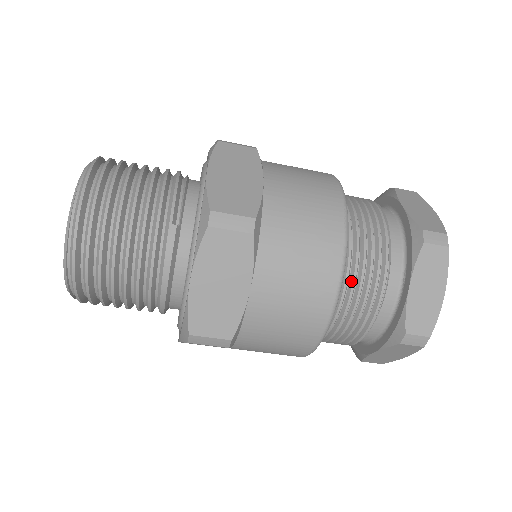
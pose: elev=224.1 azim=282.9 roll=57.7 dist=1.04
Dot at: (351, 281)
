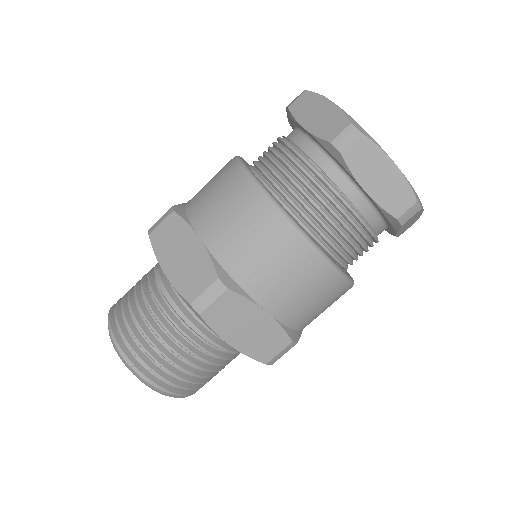
Dot at: (270, 172)
